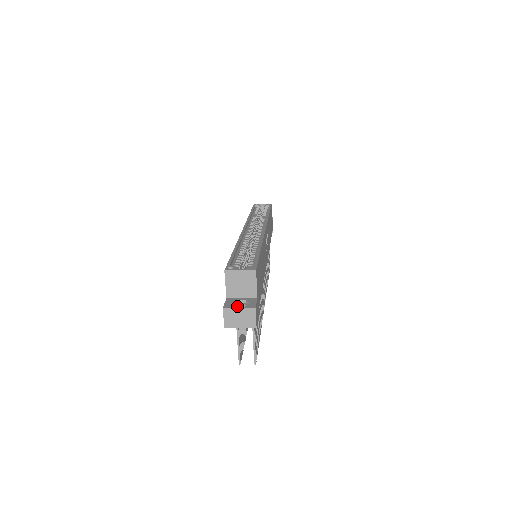
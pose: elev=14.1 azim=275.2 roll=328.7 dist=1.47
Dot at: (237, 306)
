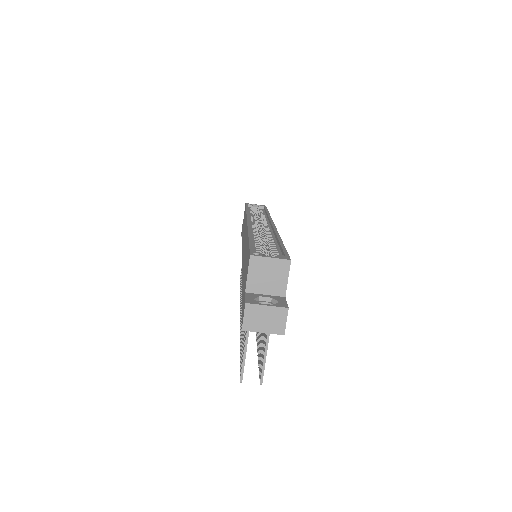
Dot at: occluded
